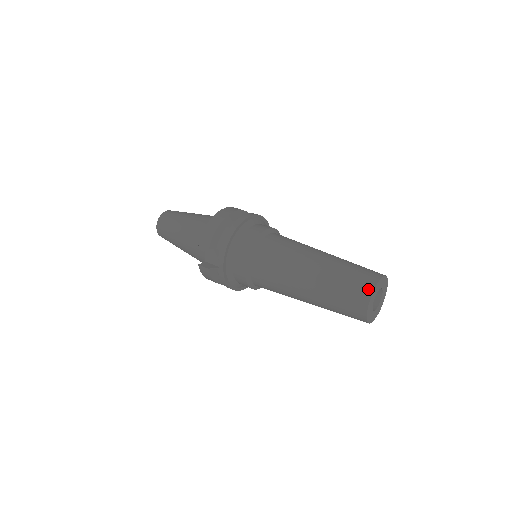
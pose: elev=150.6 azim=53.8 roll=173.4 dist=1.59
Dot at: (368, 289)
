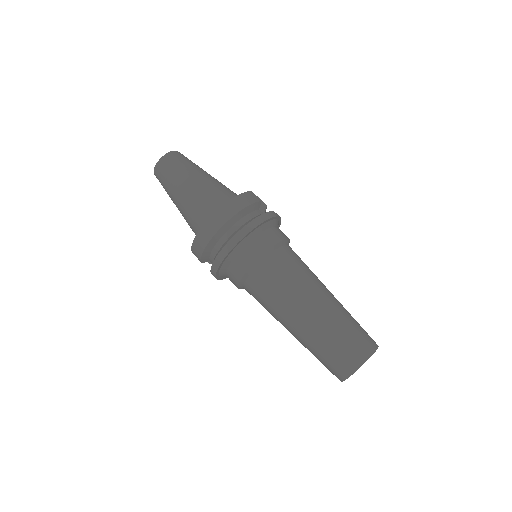
Dot at: (341, 376)
